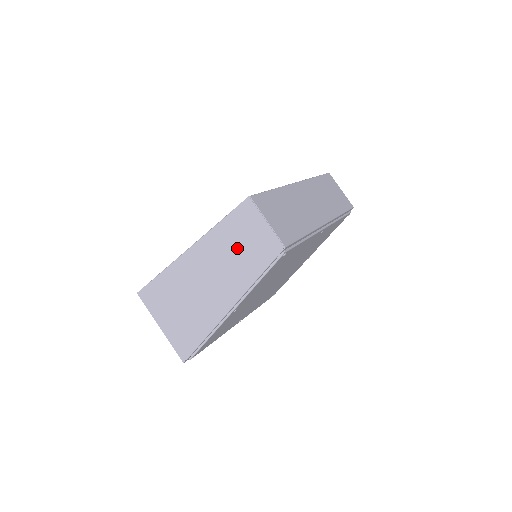
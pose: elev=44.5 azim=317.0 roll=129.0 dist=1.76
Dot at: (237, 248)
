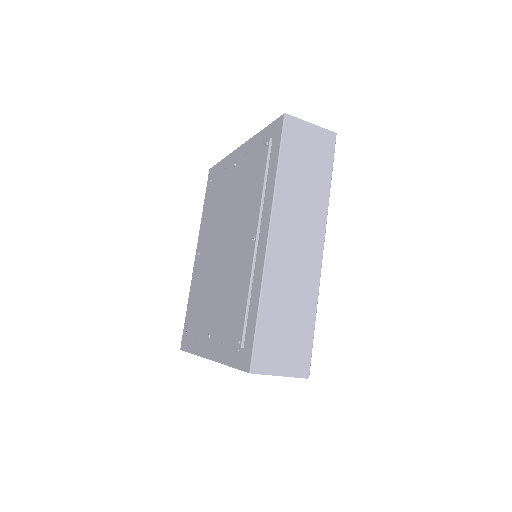
Dot at: occluded
